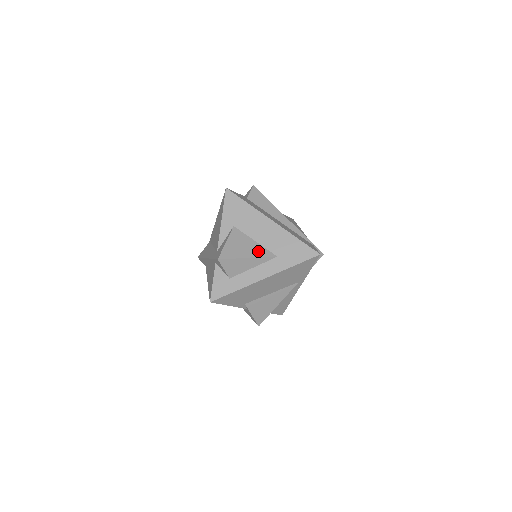
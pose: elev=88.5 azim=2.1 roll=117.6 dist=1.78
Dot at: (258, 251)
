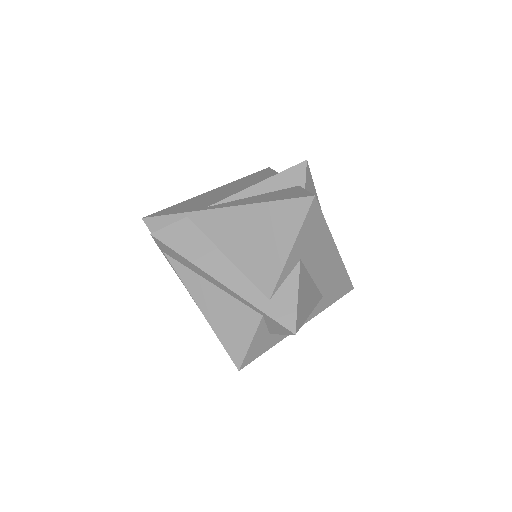
Dot at: (315, 297)
